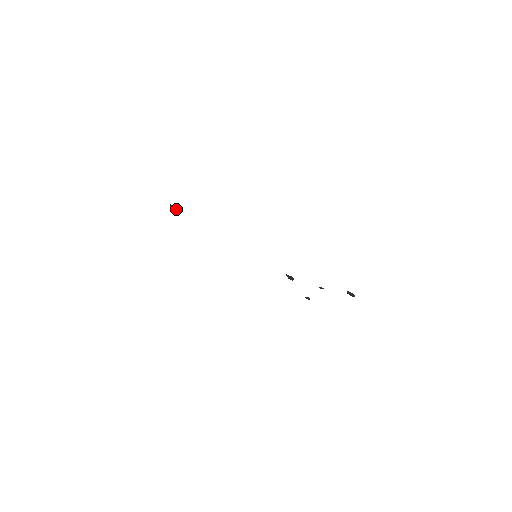
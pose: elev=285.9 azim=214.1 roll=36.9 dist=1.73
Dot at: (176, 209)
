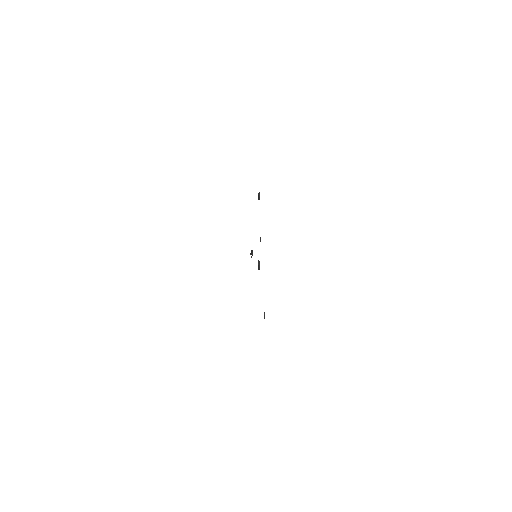
Dot at: (252, 252)
